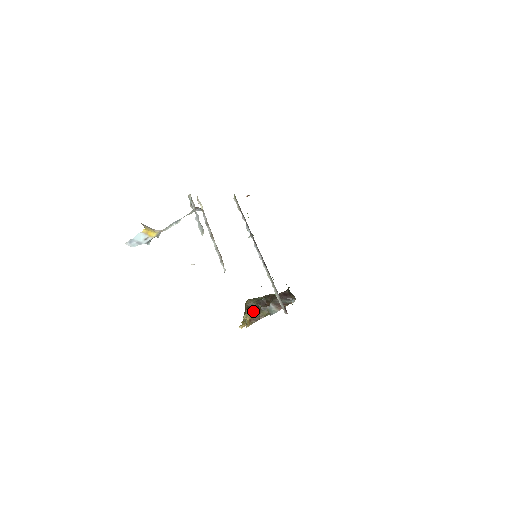
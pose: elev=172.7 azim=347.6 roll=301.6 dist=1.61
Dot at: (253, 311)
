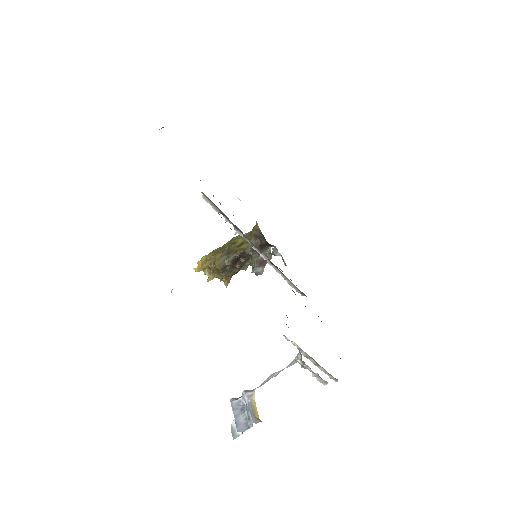
Dot at: (229, 272)
